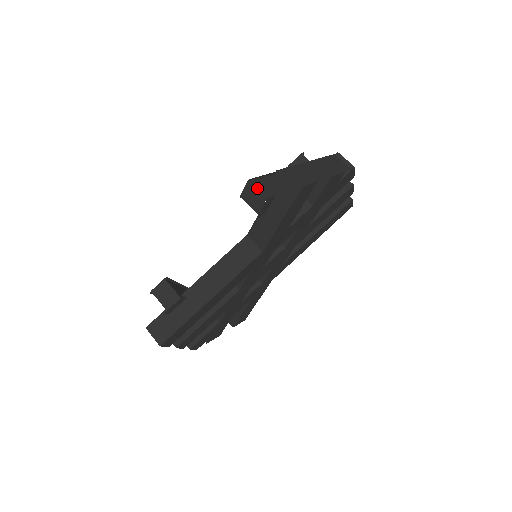
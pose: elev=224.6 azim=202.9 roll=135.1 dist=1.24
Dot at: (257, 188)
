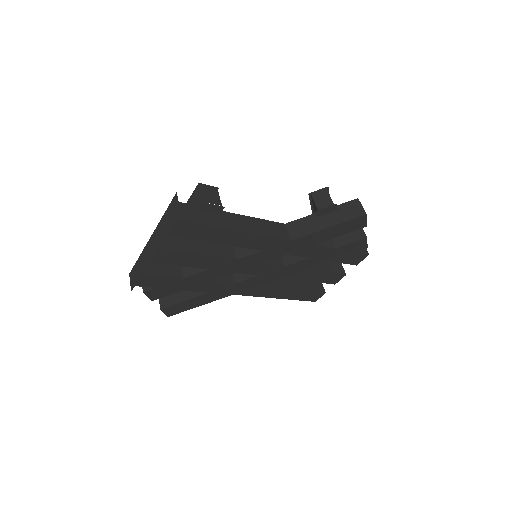
Dot at: (329, 196)
